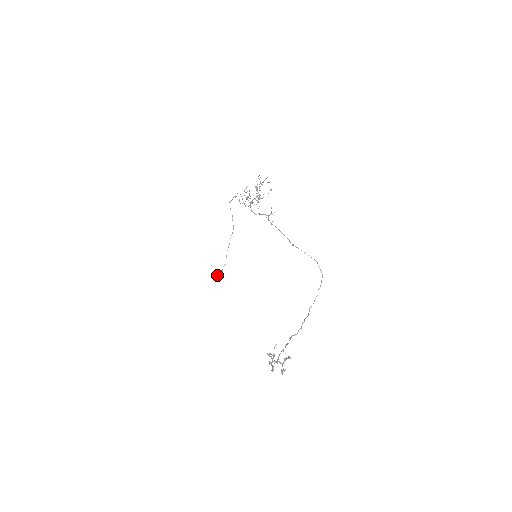
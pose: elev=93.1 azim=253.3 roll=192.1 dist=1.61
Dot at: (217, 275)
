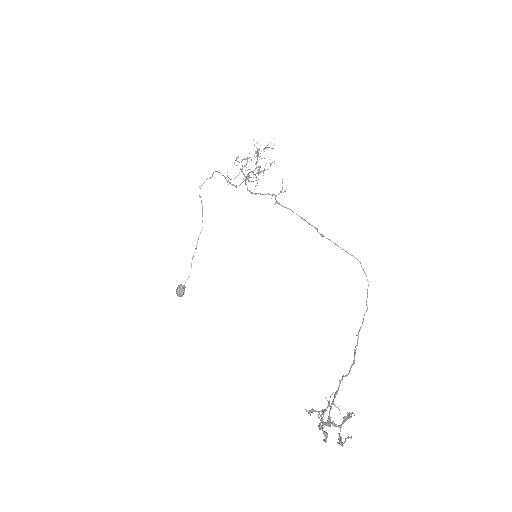
Dot at: (177, 292)
